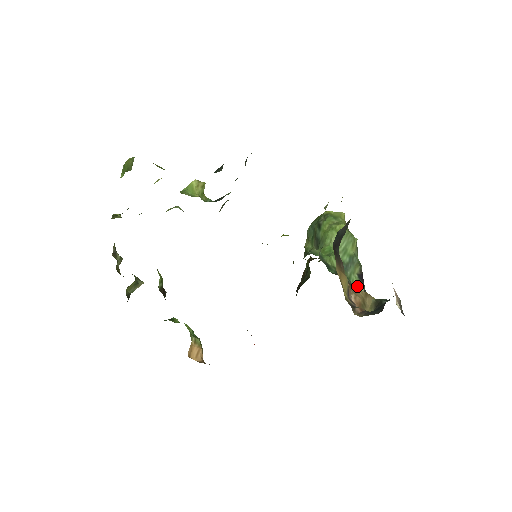
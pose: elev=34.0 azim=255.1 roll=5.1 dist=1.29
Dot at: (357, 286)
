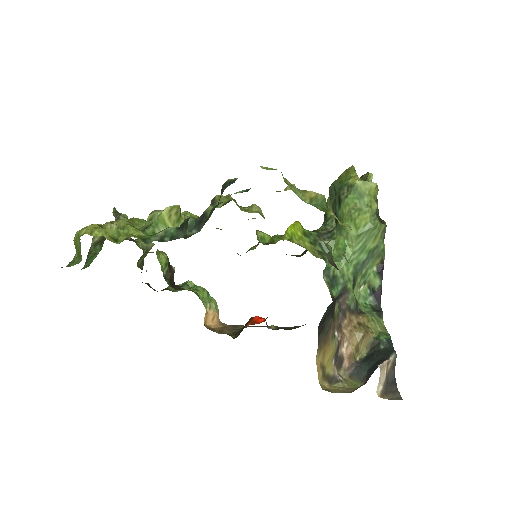
Dot at: (373, 280)
